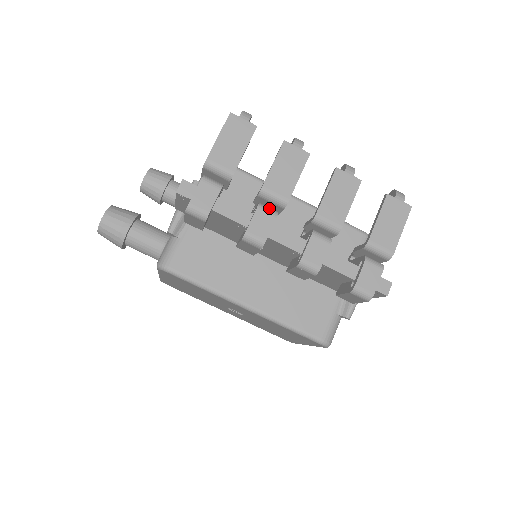
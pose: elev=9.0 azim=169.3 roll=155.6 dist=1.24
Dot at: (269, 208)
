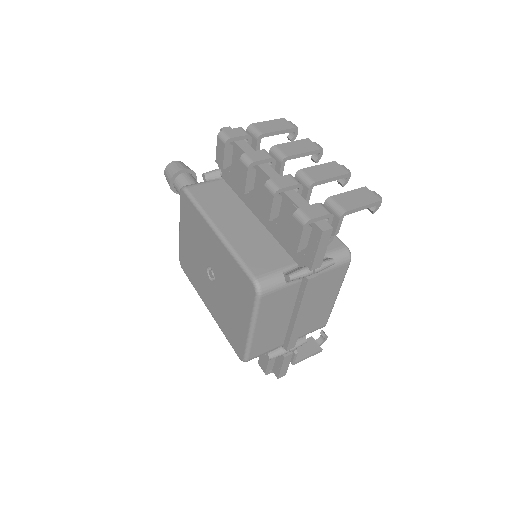
Dot at: occluded
